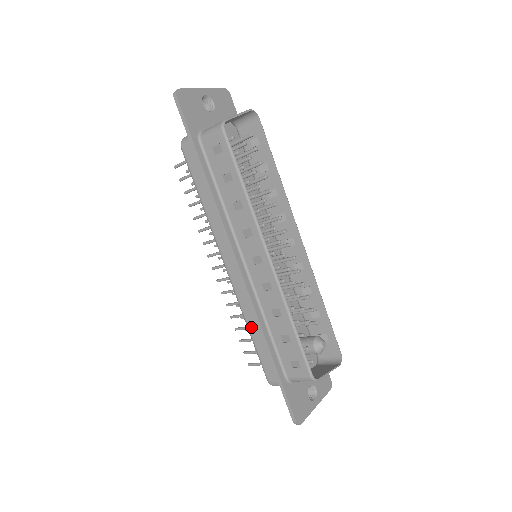
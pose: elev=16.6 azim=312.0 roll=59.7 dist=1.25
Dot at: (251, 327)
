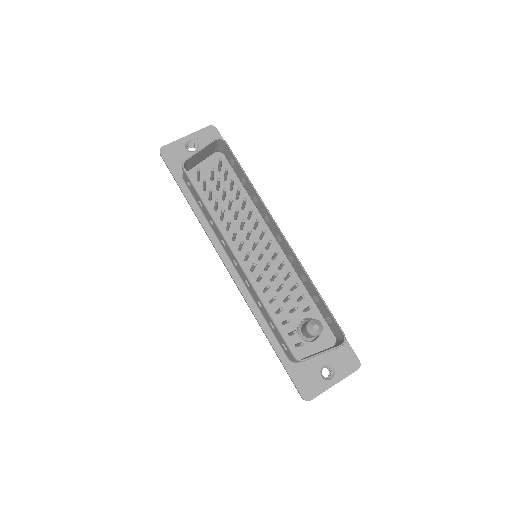
Dot at: occluded
